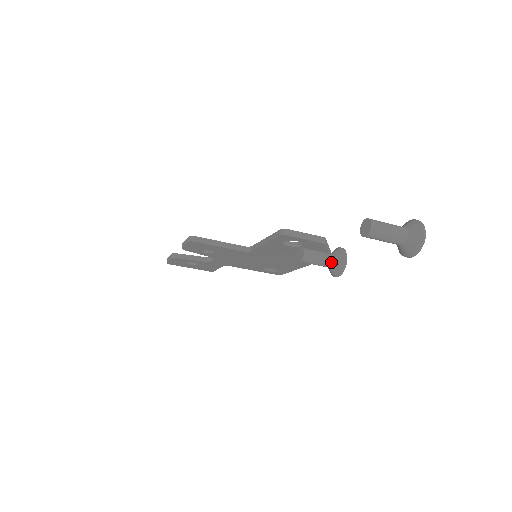
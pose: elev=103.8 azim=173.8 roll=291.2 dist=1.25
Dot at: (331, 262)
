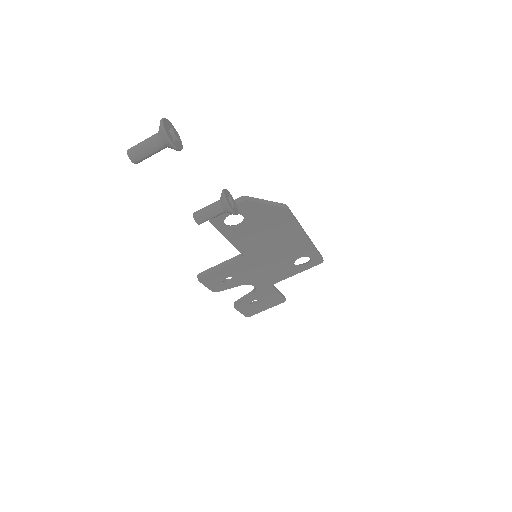
Dot at: (219, 206)
